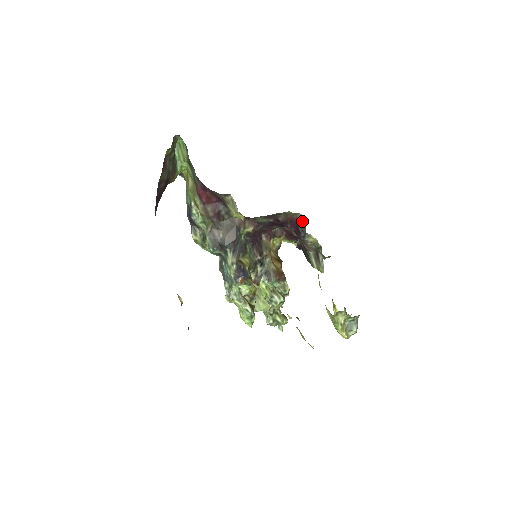
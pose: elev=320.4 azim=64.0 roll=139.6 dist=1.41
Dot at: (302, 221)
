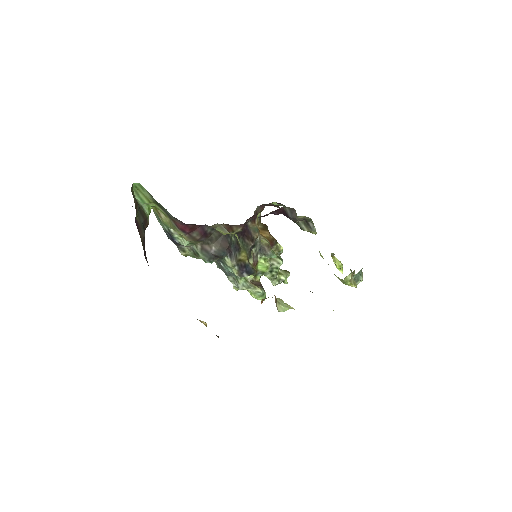
Dot at: (291, 211)
